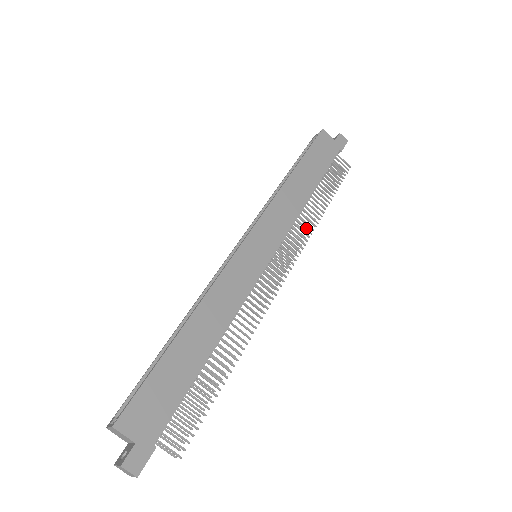
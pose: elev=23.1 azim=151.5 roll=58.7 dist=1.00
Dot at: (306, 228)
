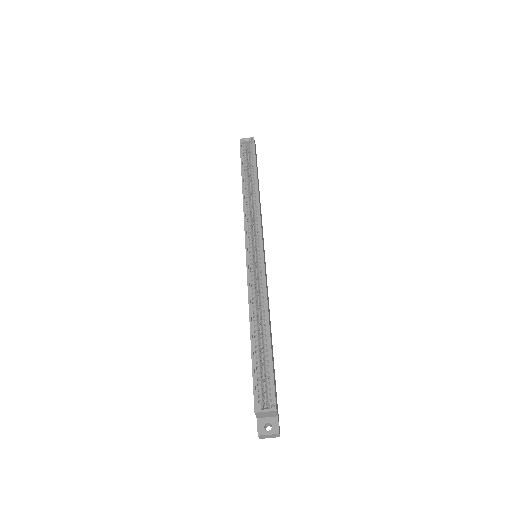
Dot at: occluded
